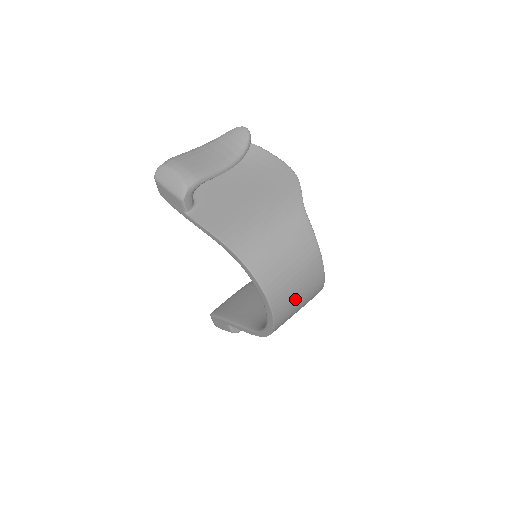
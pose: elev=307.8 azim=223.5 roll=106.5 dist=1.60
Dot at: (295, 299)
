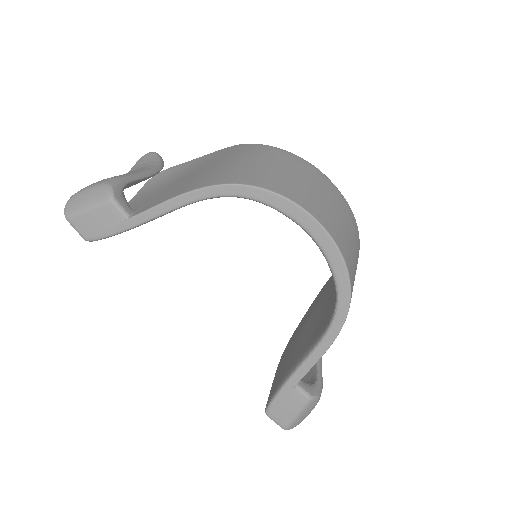
Dot at: (336, 217)
